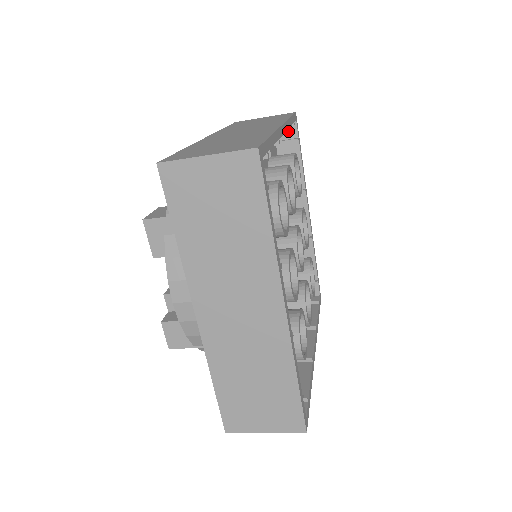
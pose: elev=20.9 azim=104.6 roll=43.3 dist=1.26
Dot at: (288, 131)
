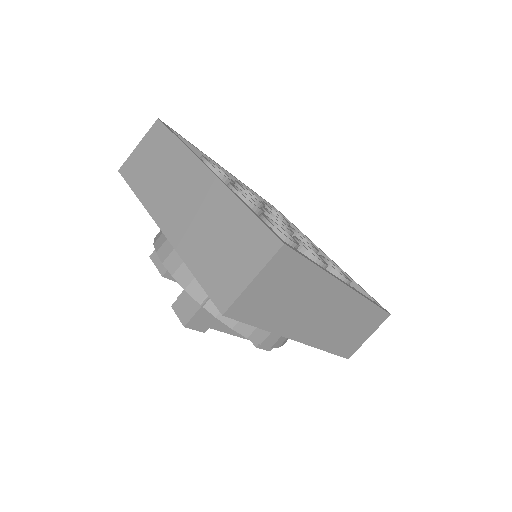
Dot at: occluded
